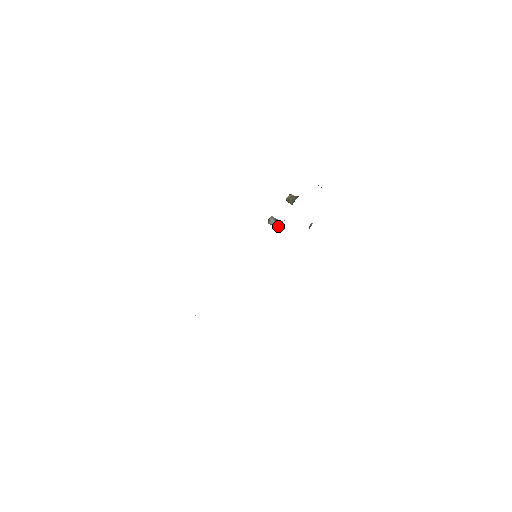
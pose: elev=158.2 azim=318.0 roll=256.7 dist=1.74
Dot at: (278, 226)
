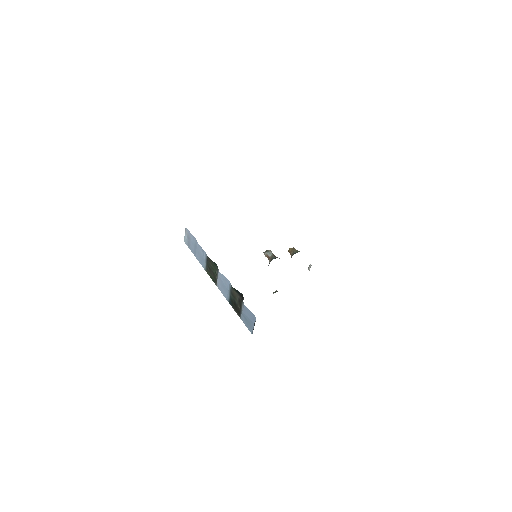
Dot at: occluded
